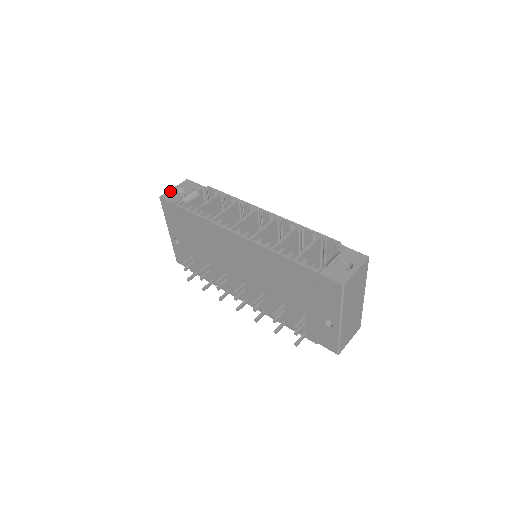
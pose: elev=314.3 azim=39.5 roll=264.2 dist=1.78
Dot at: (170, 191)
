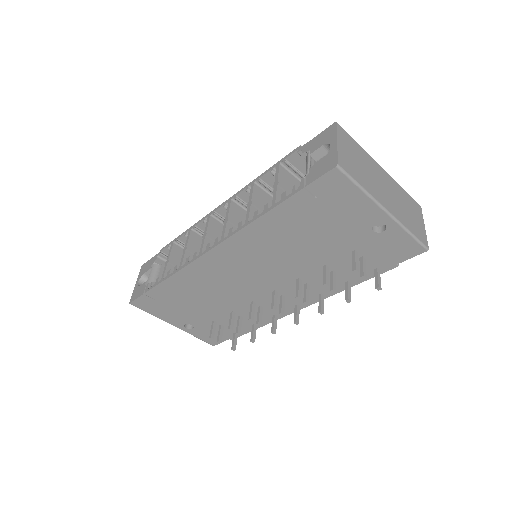
Dot at: (134, 289)
